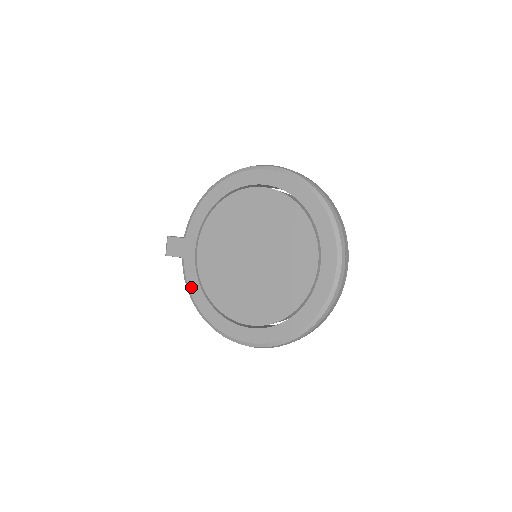
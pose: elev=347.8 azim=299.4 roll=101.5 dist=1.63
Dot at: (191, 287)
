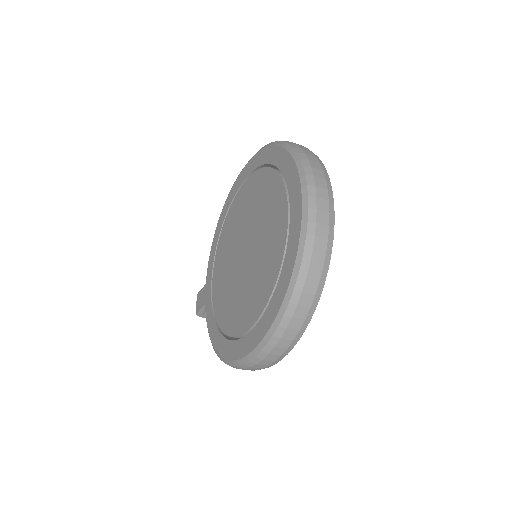
Dot at: (210, 330)
